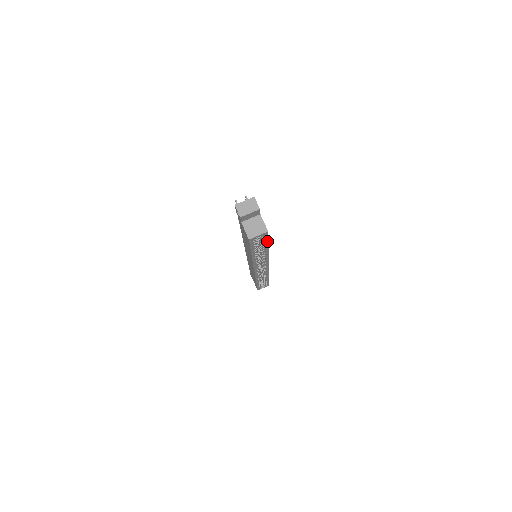
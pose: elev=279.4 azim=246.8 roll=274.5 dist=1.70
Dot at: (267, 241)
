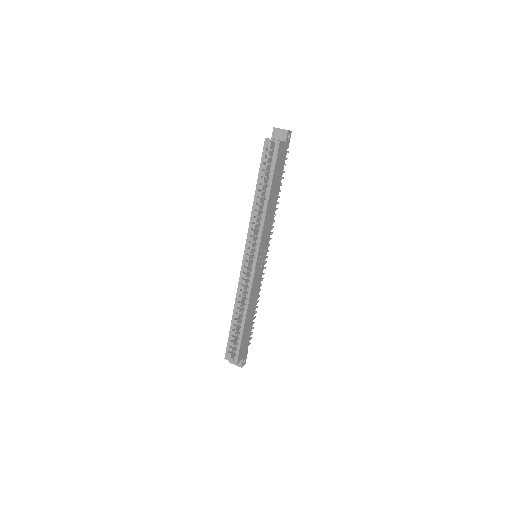
Dot at: (274, 169)
